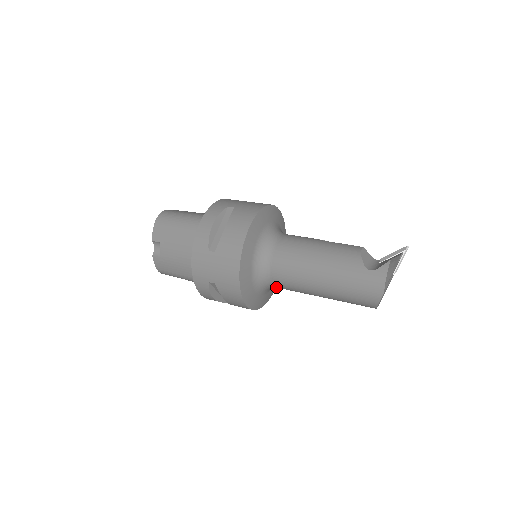
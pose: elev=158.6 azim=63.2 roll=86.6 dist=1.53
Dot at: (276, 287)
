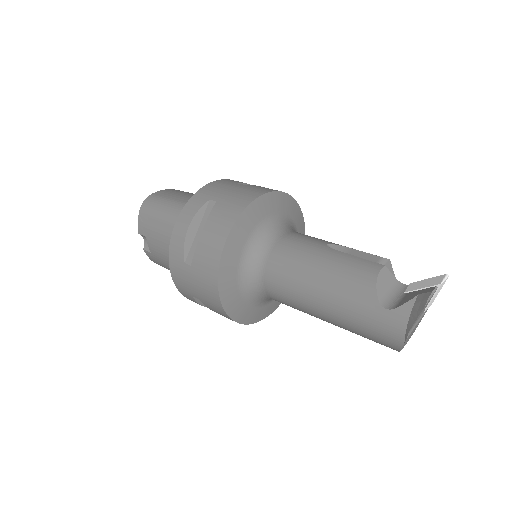
Dot at: occluded
